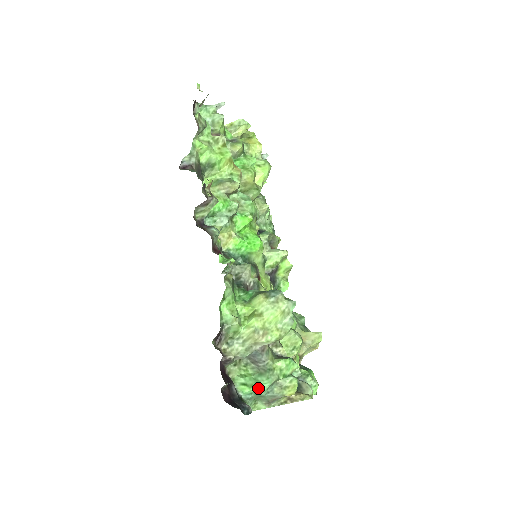
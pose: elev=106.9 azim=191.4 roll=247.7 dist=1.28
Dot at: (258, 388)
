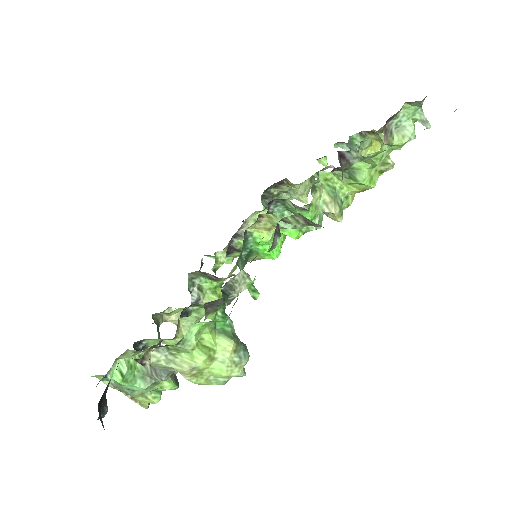
Dot at: (127, 384)
